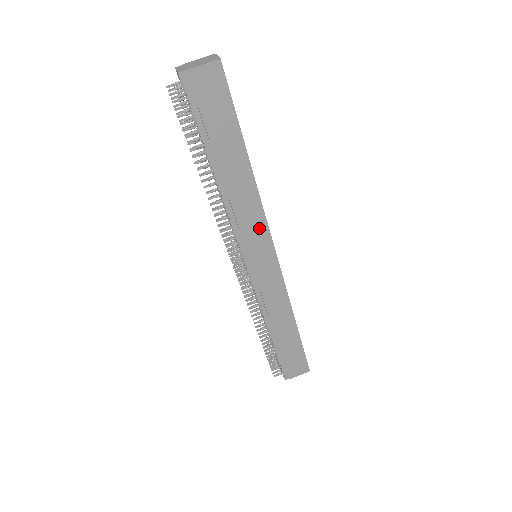
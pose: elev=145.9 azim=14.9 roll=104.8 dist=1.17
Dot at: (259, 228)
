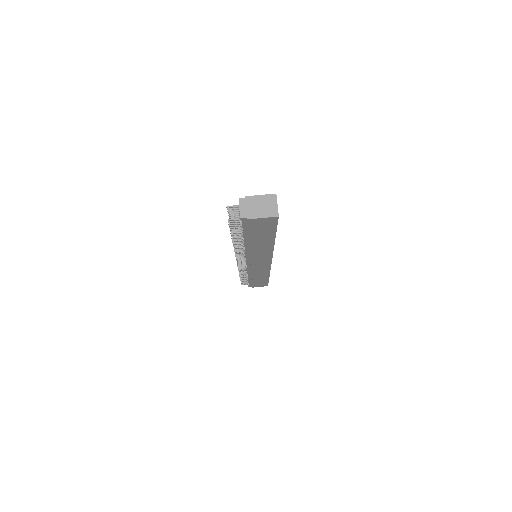
Dot at: (265, 257)
